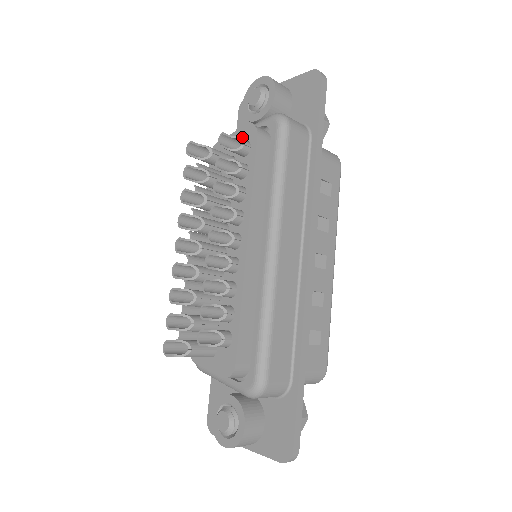
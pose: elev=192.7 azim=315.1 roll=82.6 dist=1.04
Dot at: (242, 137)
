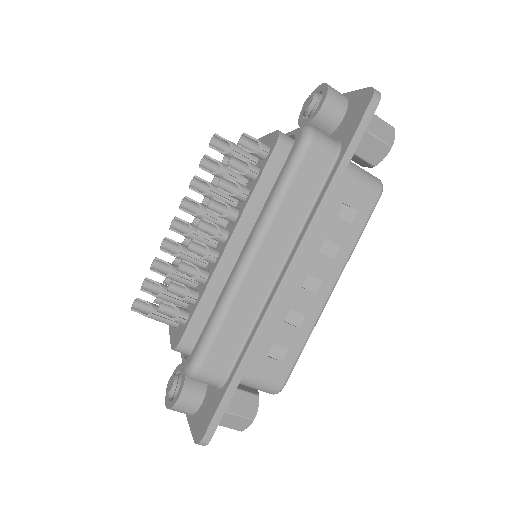
Dot at: (270, 141)
